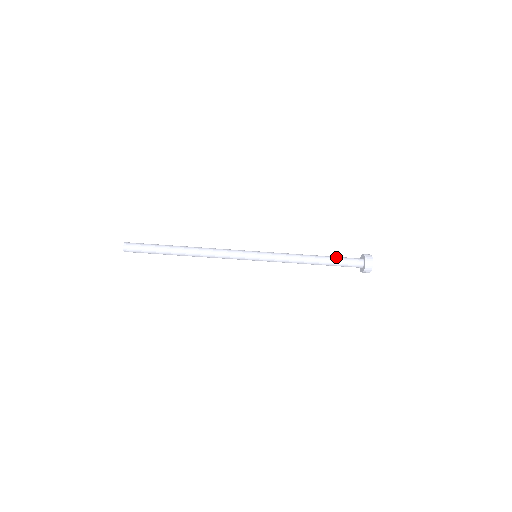
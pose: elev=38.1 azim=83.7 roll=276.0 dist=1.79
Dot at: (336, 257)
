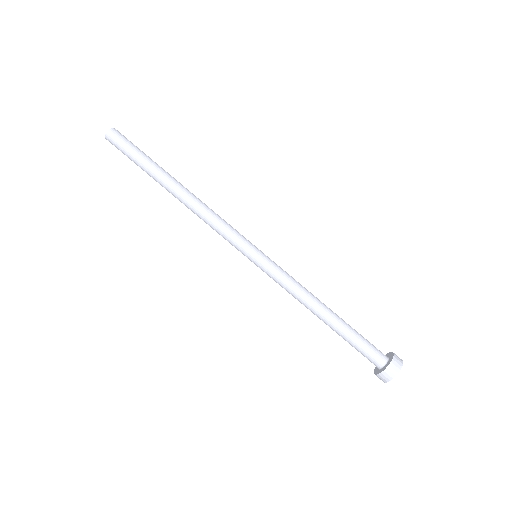
Dot at: (355, 330)
